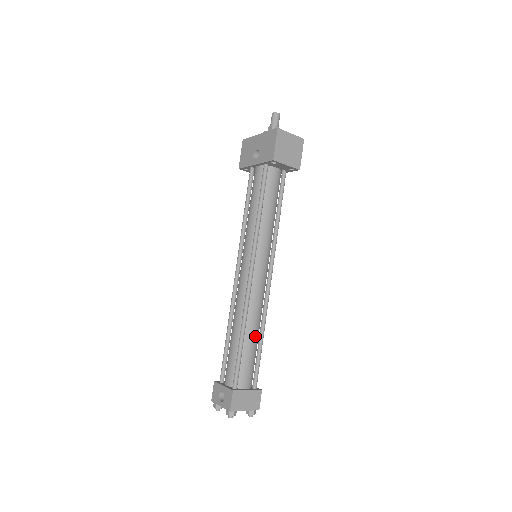
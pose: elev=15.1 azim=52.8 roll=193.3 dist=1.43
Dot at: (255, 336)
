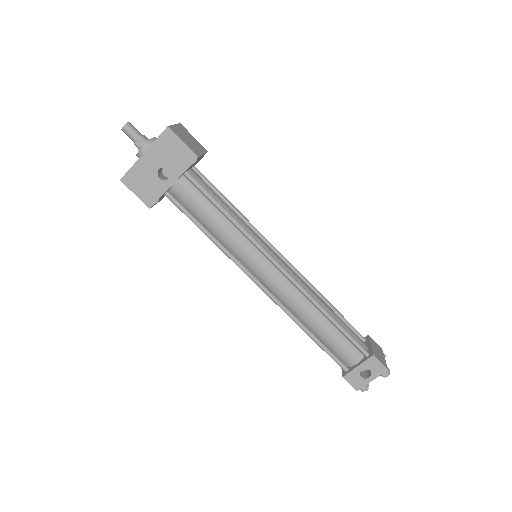
Dot at: (329, 307)
